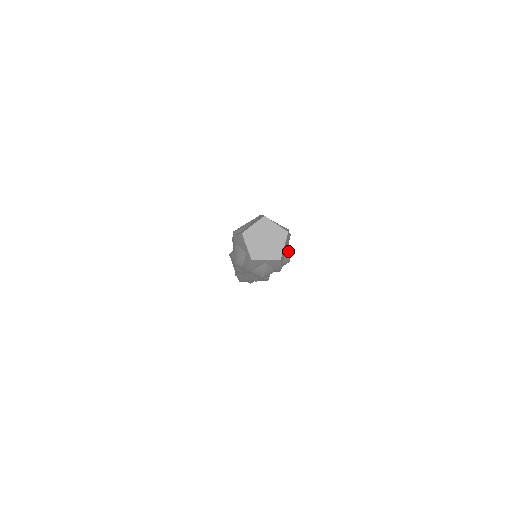
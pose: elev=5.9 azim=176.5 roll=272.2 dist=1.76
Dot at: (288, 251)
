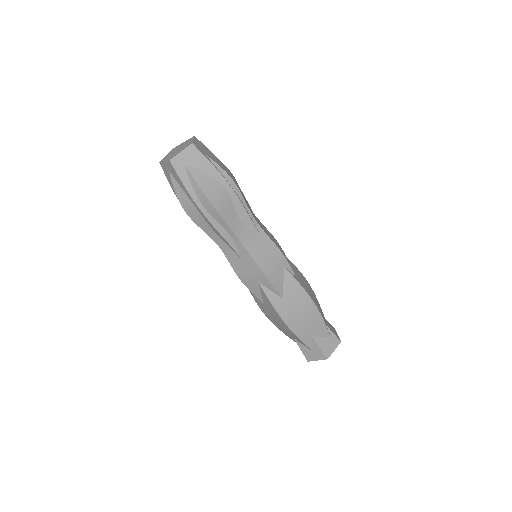
Dot at: (202, 178)
